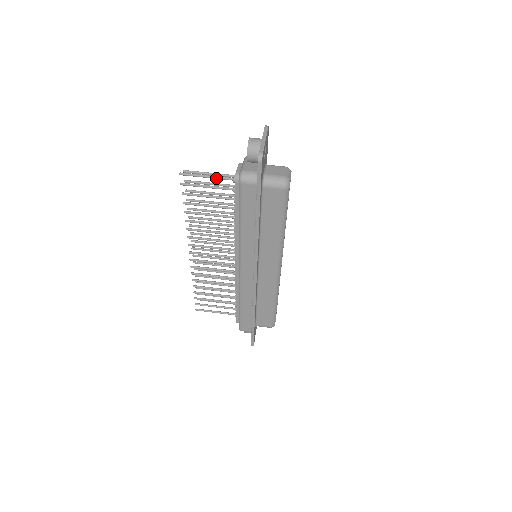
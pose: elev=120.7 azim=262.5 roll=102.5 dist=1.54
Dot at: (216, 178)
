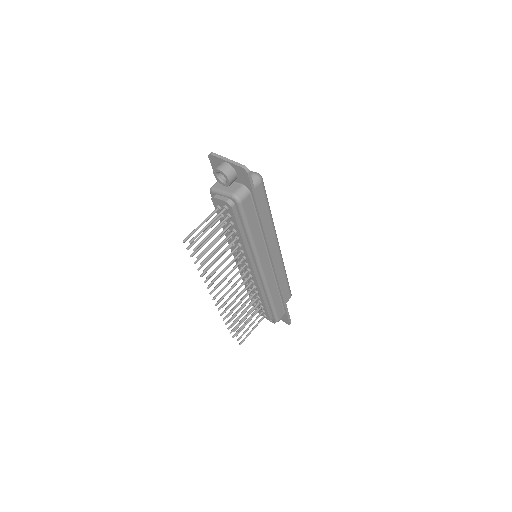
Dot at: occluded
